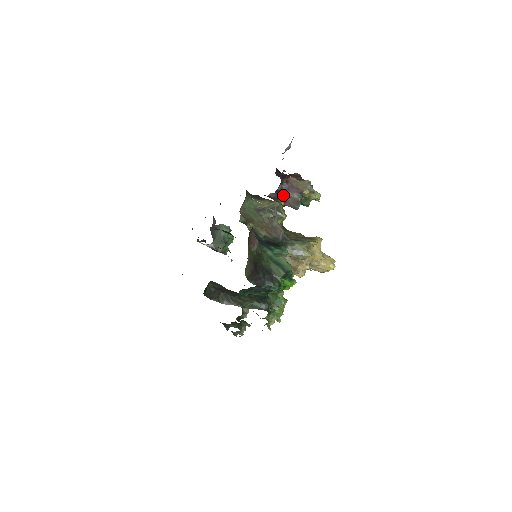
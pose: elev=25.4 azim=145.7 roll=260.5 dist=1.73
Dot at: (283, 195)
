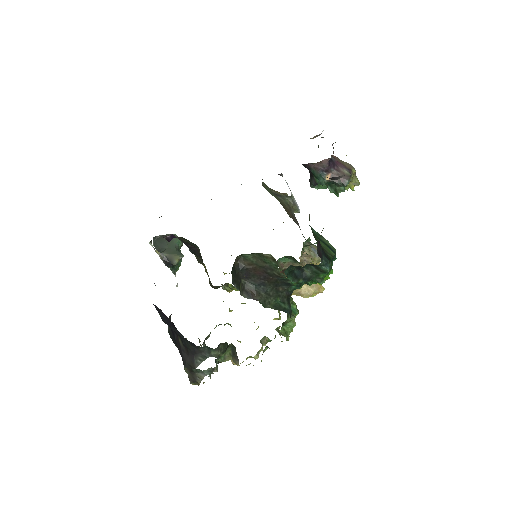
Dot at: (333, 167)
